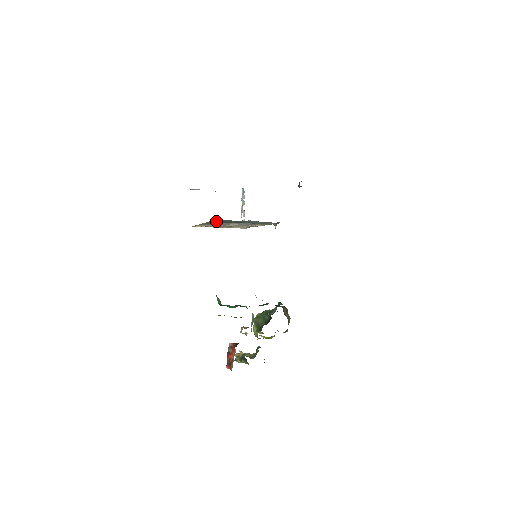
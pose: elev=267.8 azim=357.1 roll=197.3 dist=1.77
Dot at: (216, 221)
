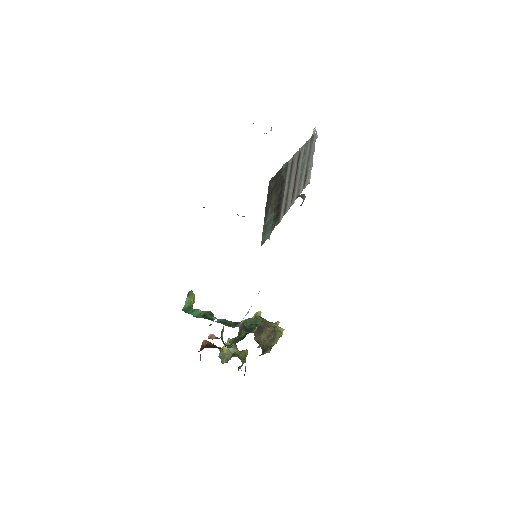
Dot at: occluded
